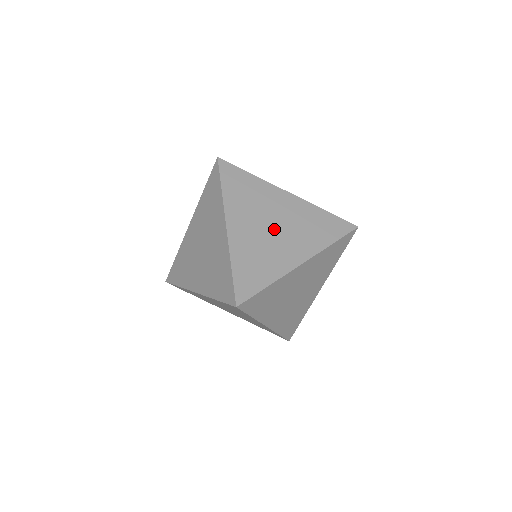
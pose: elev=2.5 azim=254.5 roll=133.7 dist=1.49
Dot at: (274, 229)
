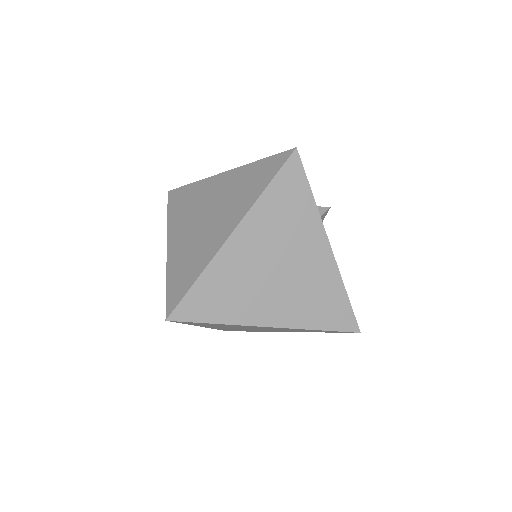
Dot at: (206, 218)
